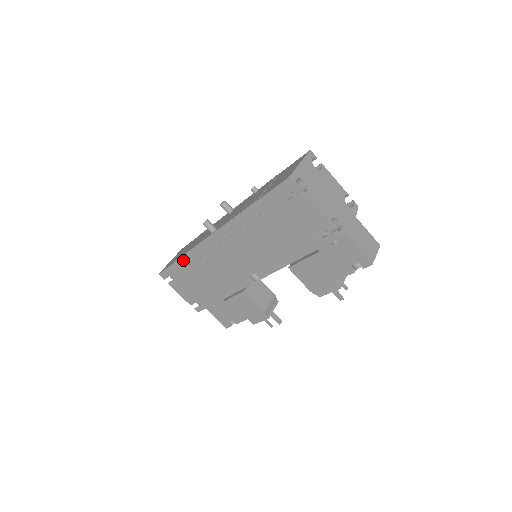
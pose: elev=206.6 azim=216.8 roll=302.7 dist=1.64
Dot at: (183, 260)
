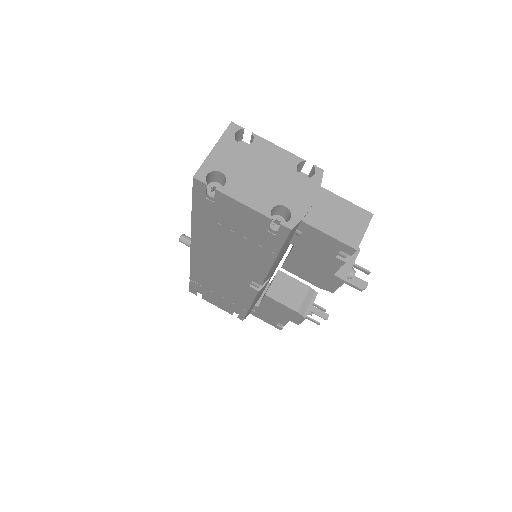
Dot at: (193, 277)
